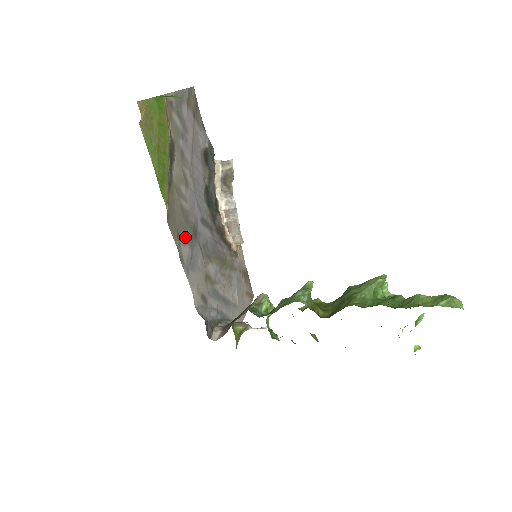
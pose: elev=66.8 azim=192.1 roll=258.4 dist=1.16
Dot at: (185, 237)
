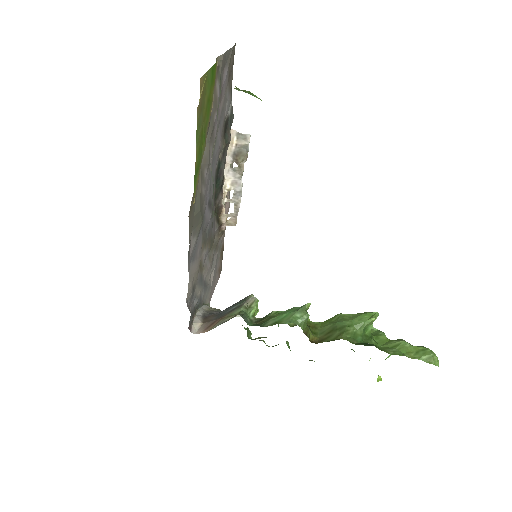
Dot at: (196, 228)
